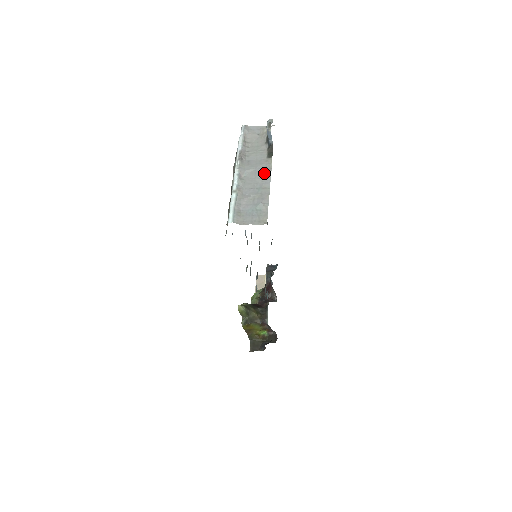
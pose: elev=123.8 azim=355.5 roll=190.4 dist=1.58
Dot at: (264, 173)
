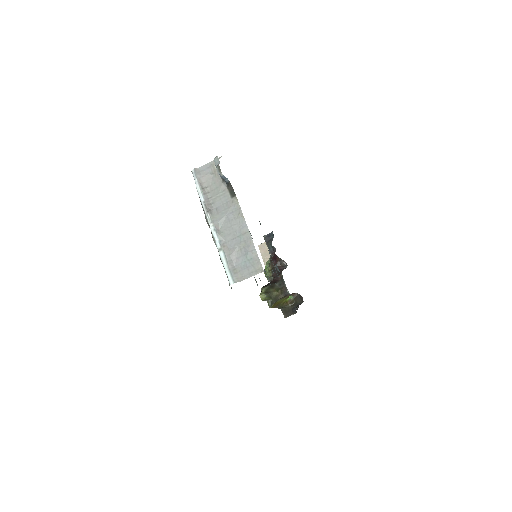
Dot at: (237, 217)
